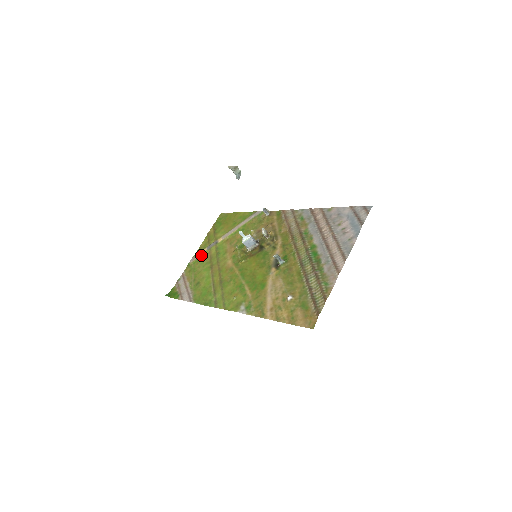
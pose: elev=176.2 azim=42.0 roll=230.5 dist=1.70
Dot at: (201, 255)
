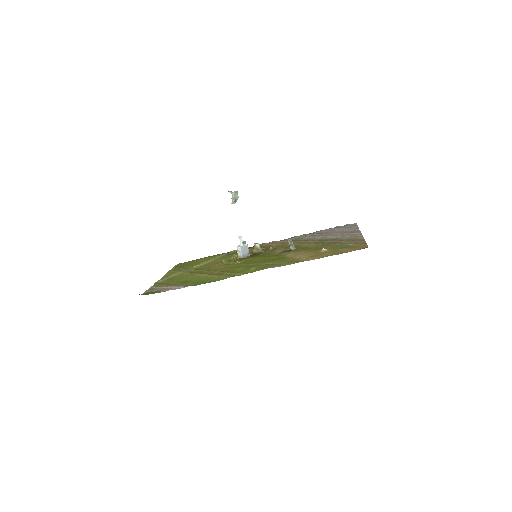
Dot at: (172, 276)
